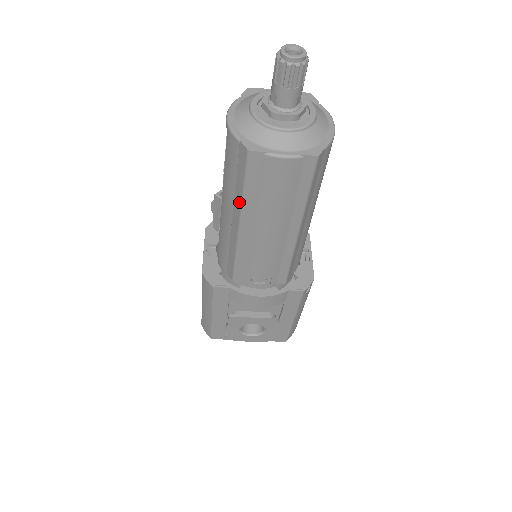
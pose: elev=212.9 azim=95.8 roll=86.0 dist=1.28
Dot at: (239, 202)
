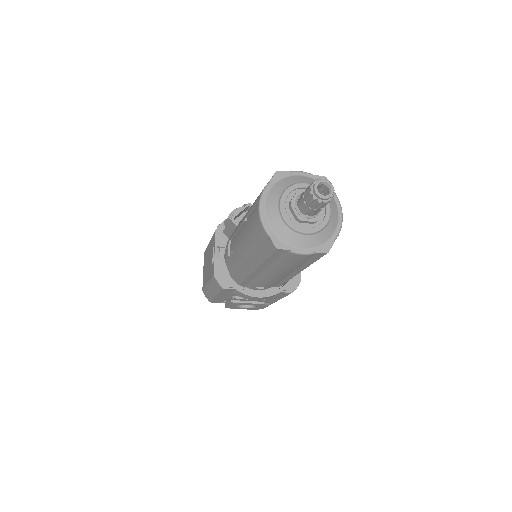
Dot at: (259, 260)
